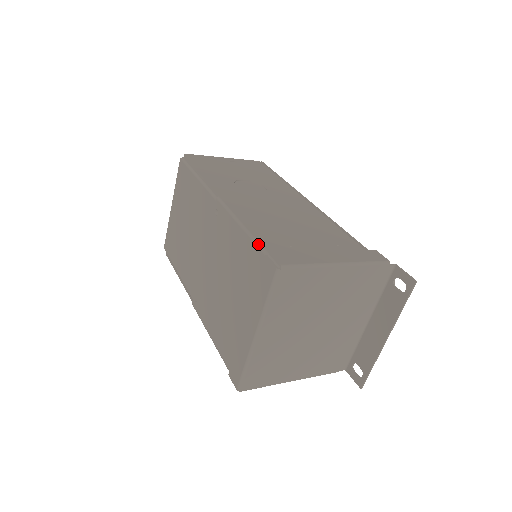
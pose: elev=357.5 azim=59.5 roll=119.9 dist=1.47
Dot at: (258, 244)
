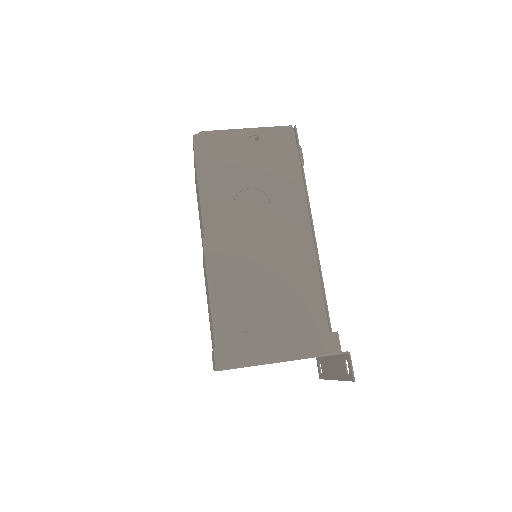
Dot at: (213, 329)
